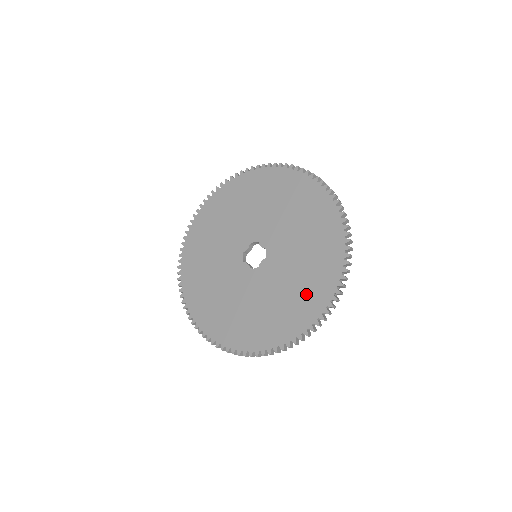
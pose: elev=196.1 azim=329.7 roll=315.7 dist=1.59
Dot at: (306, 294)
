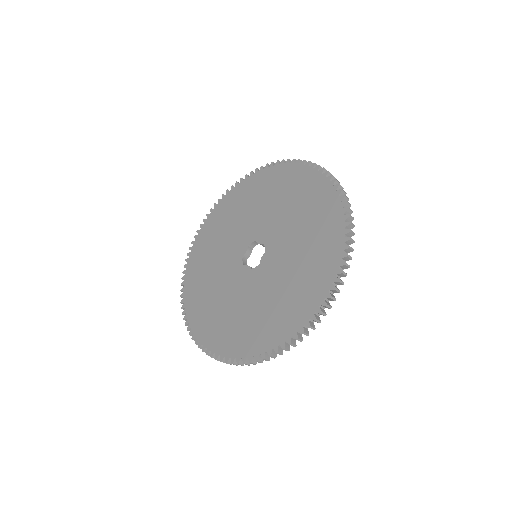
Dot at: (312, 271)
